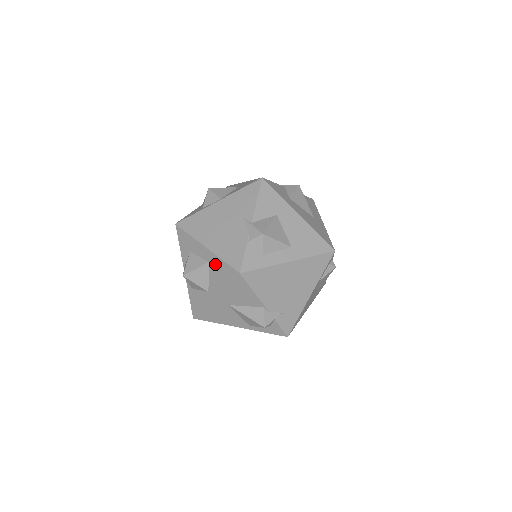
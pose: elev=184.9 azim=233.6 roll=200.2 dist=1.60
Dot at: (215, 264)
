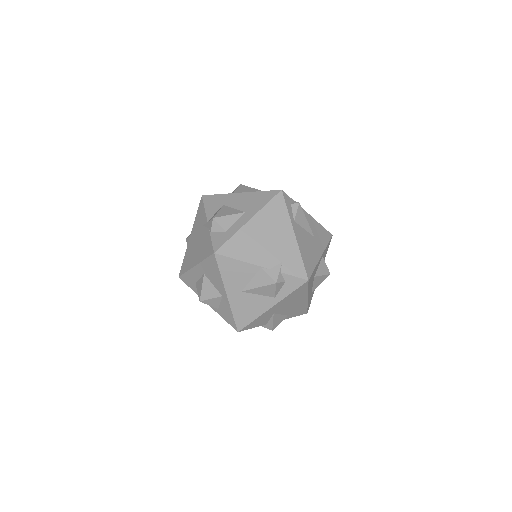
Dot at: (206, 269)
